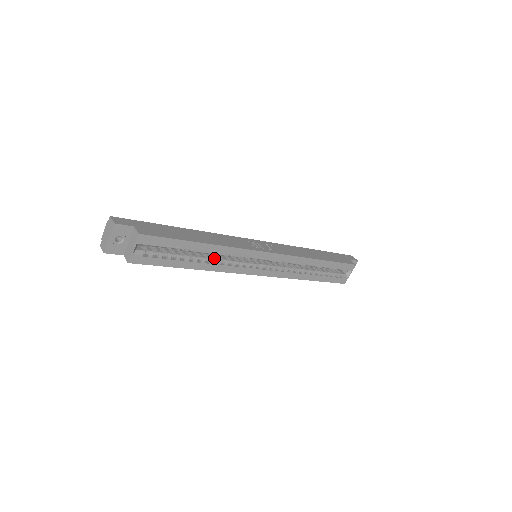
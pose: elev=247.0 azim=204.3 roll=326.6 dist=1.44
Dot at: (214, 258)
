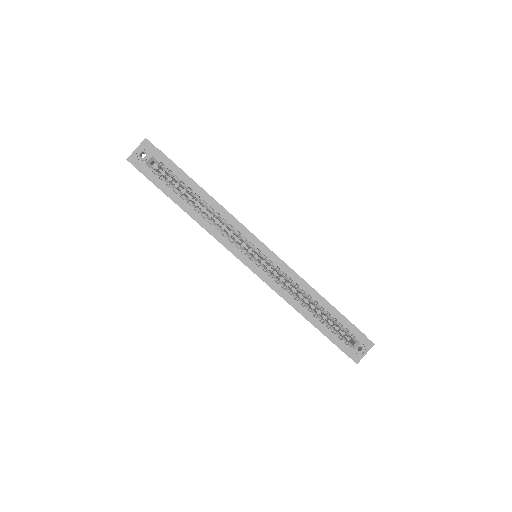
Dot at: occluded
